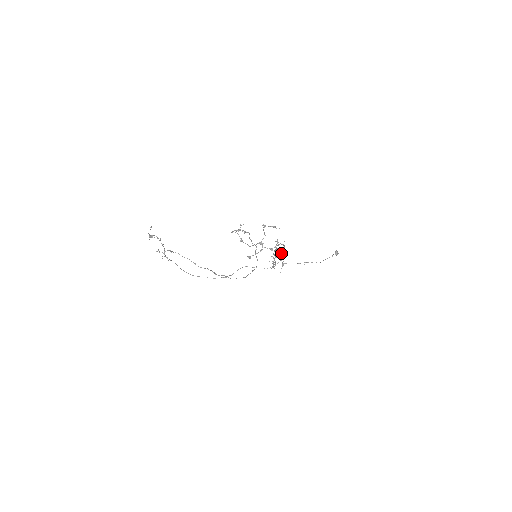
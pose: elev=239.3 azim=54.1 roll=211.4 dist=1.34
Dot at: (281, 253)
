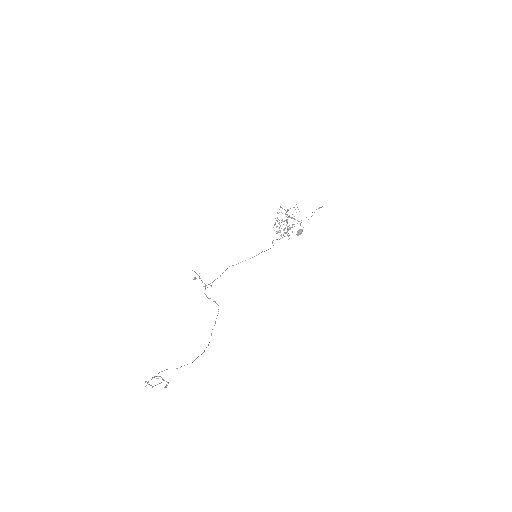
Dot at: occluded
